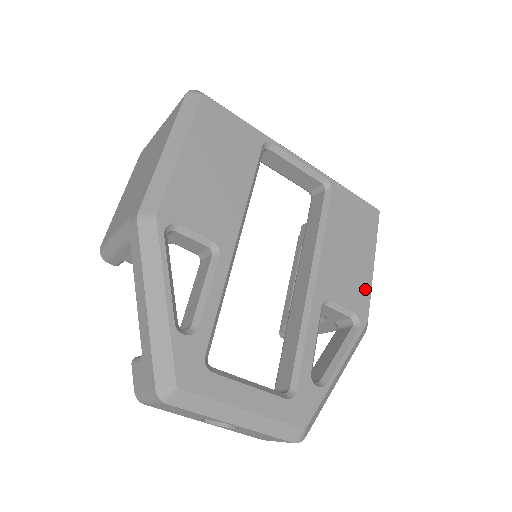
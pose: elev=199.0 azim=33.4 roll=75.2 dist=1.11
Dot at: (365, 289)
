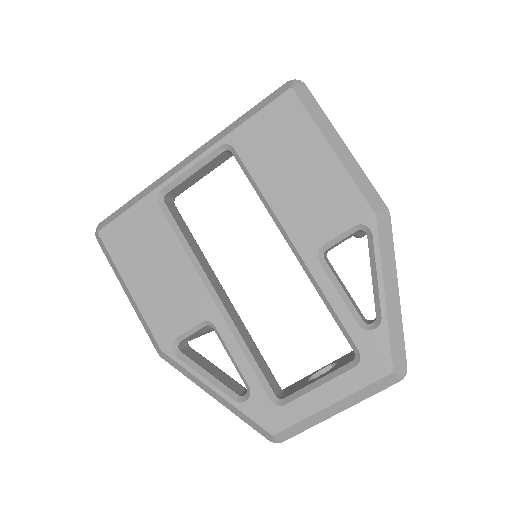
Dot at: (346, 189)
